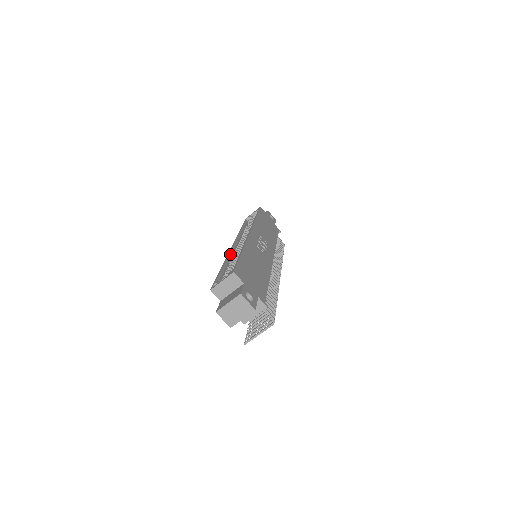
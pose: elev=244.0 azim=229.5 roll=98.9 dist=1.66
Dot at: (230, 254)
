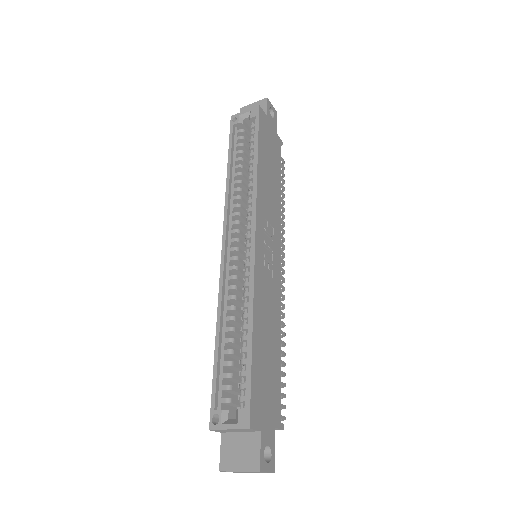
Dot at: (223, 284)
